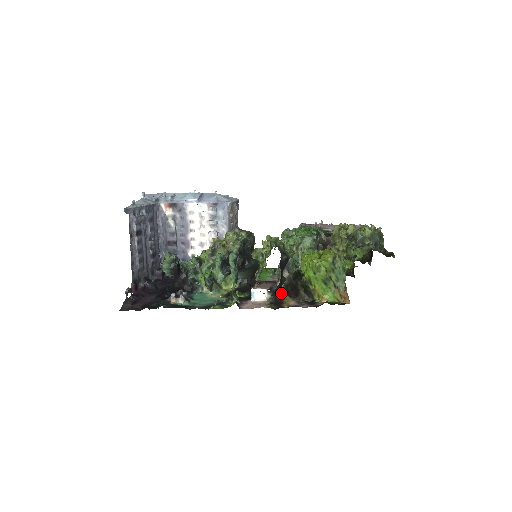
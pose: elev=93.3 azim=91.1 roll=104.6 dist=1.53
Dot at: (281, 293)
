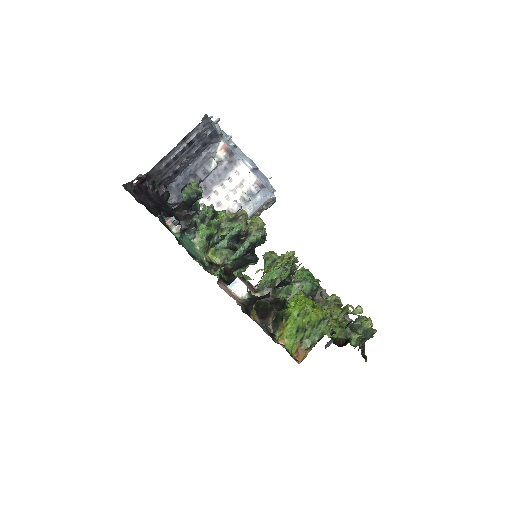
Dot at: occluded
